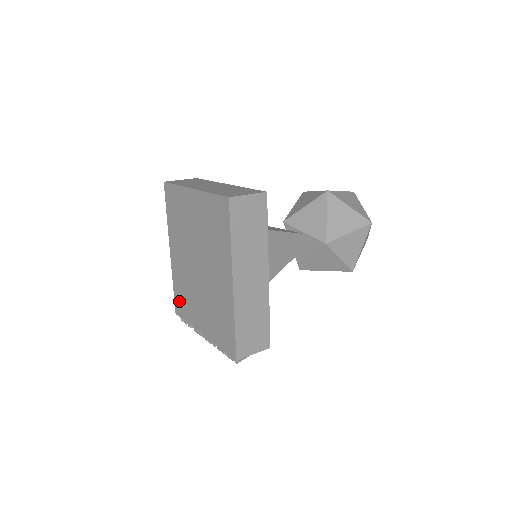
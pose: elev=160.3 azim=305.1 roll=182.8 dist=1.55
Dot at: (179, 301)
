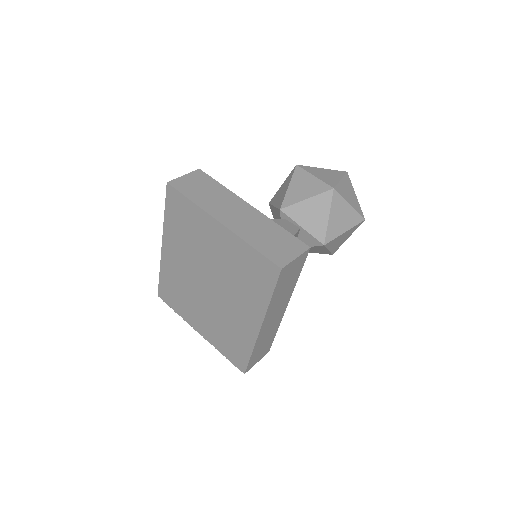
Dot at: (167, 291)
